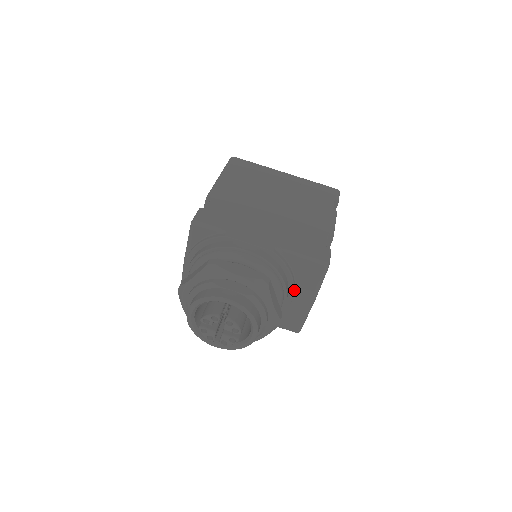
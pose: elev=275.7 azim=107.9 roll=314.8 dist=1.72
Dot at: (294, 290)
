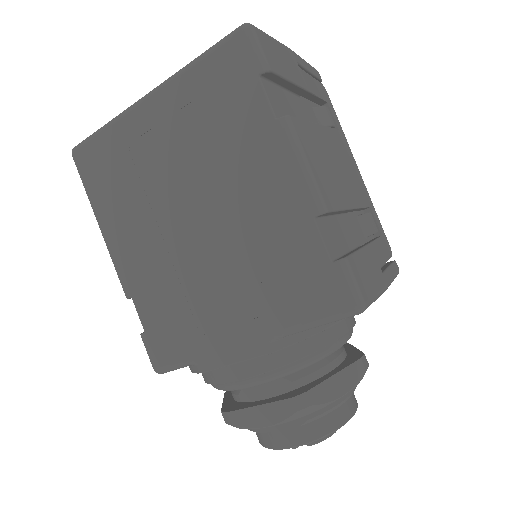
Dot at: occluded
